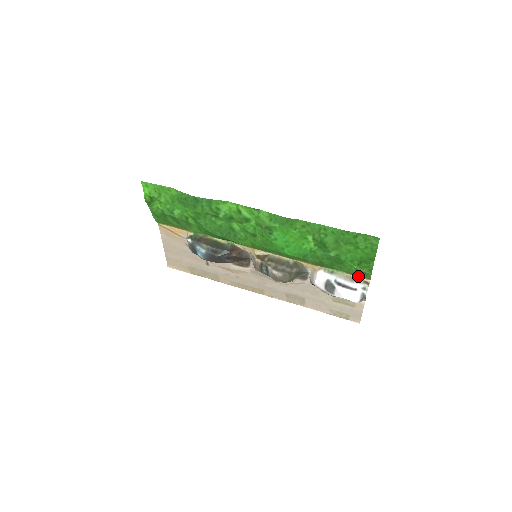
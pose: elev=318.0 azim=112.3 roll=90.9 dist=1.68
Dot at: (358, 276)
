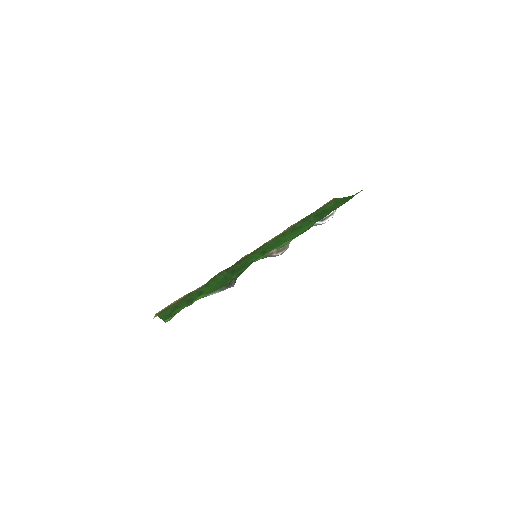
Dot at: (327, 203)
